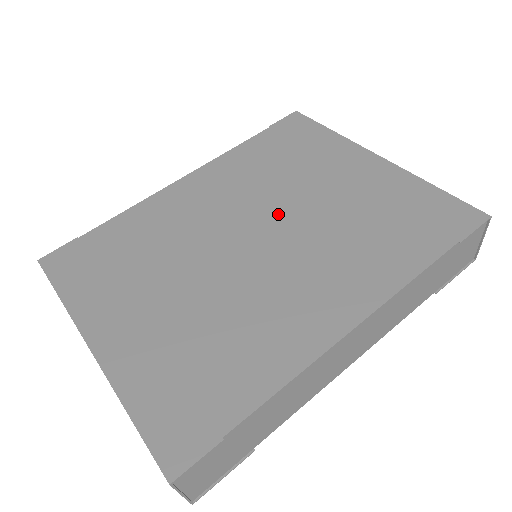
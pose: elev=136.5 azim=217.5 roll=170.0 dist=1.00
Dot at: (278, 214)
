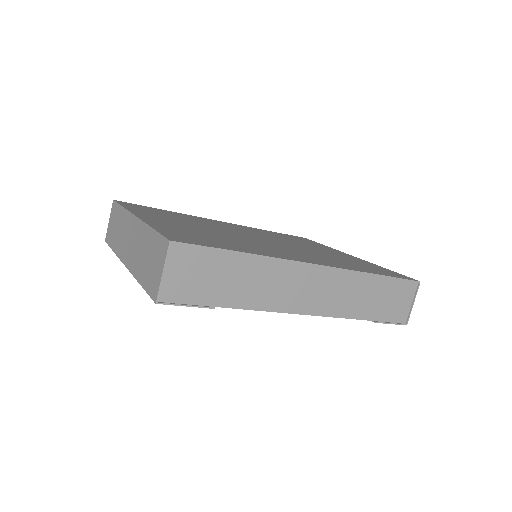
Dot at: (281, 242)
